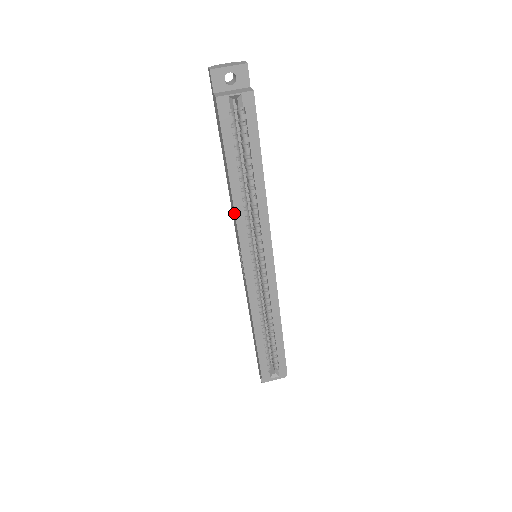
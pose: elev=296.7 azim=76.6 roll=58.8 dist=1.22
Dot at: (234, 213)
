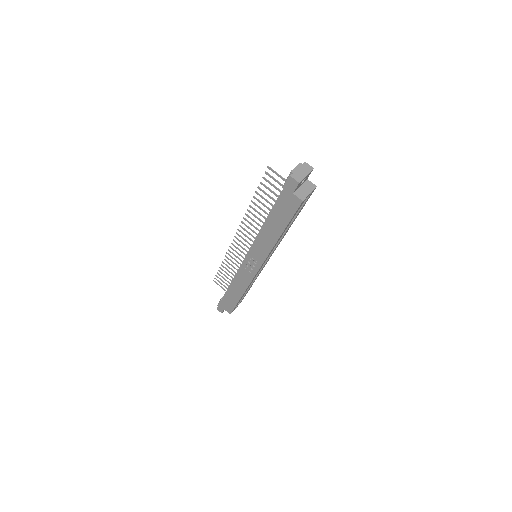
Dot at: (270, 248)
